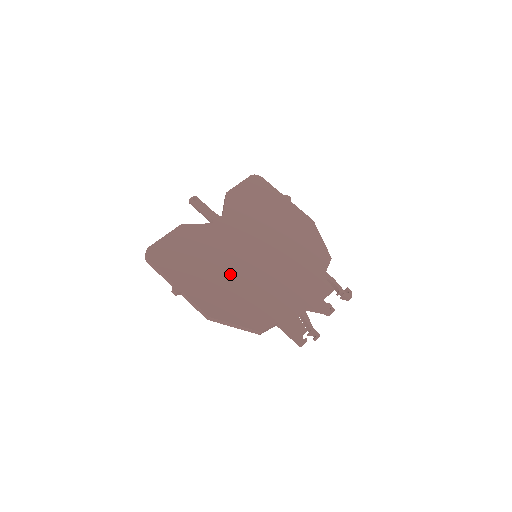
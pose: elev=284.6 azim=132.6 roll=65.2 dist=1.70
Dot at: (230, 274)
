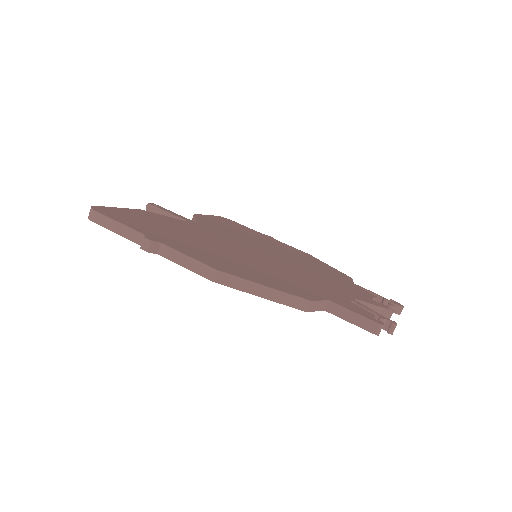
Dot at: (230, 252)
